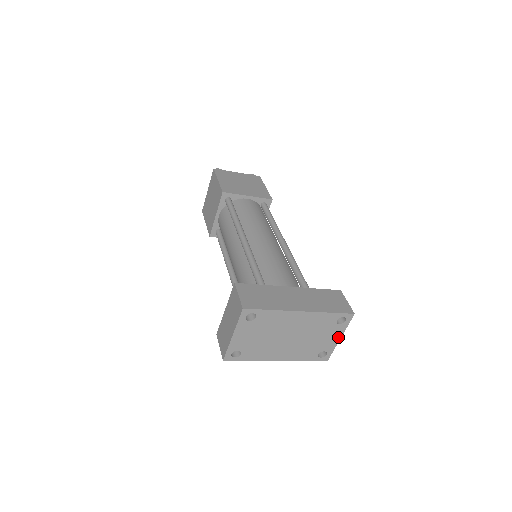
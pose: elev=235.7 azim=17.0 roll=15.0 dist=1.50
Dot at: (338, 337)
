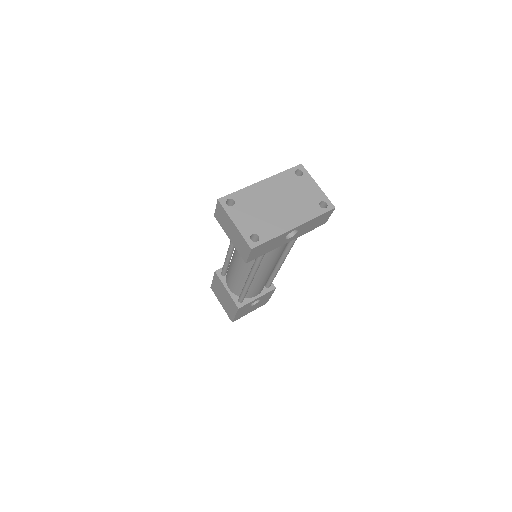
Dot at: (315, 186)
